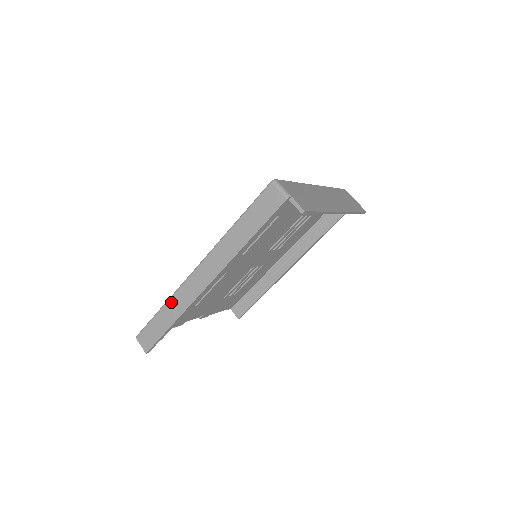
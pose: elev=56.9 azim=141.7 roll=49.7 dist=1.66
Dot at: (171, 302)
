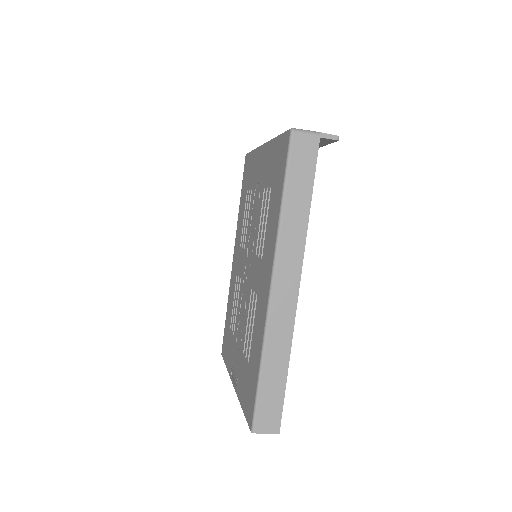
Dot at: (269, 350)
